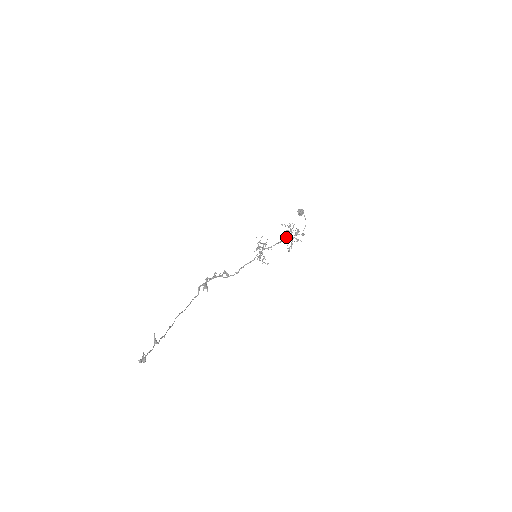
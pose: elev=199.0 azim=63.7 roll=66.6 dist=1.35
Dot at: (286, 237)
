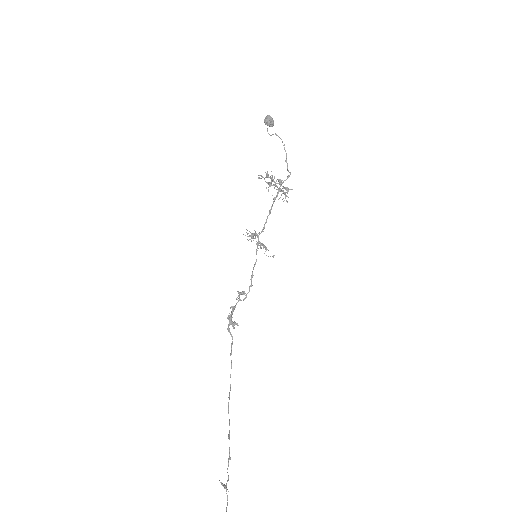
Dot at: occluded
